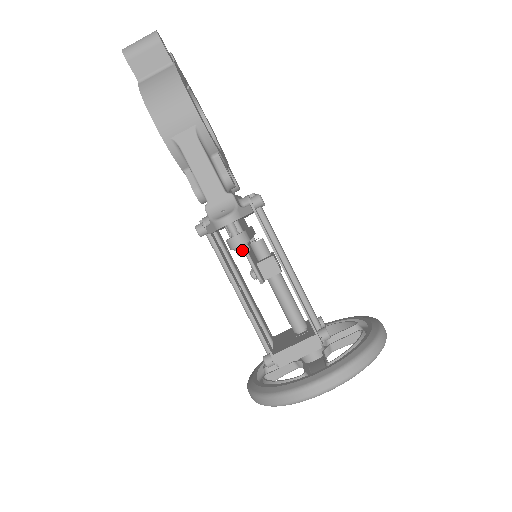
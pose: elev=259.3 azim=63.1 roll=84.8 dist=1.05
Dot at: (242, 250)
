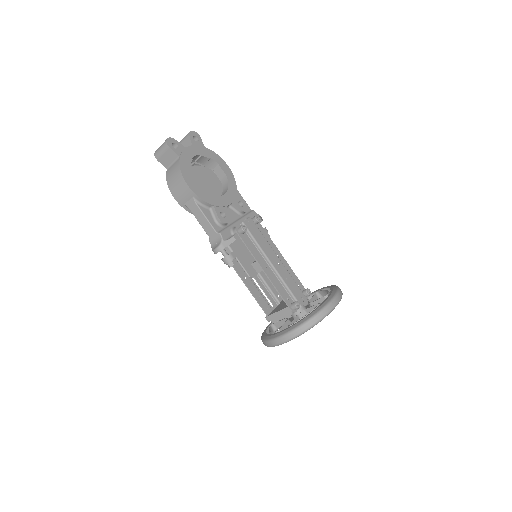
Dot at: (229, 265)
